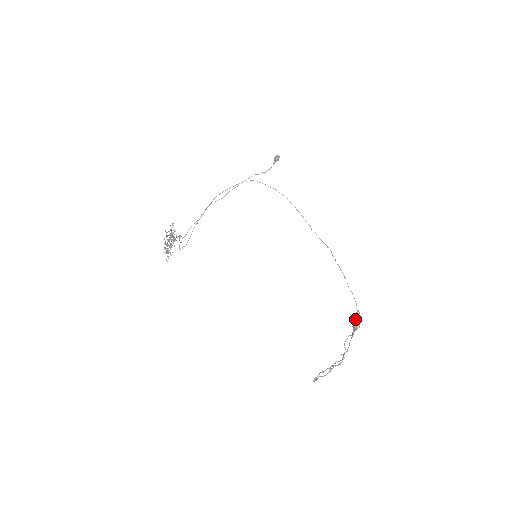
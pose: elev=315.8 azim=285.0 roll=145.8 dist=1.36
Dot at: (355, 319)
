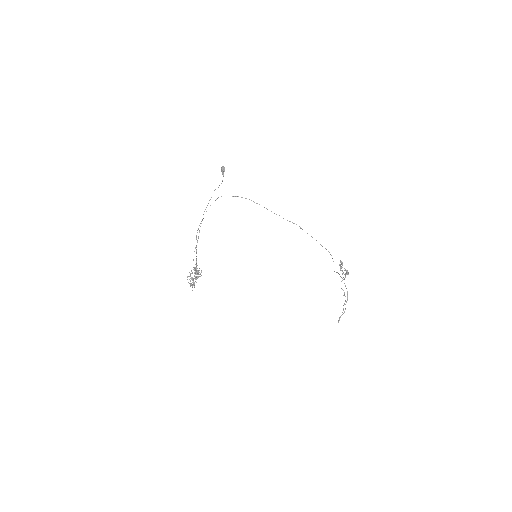
Dot at: (341, 268)
